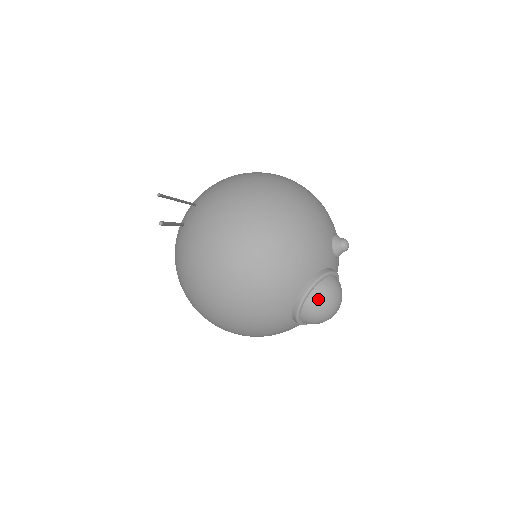
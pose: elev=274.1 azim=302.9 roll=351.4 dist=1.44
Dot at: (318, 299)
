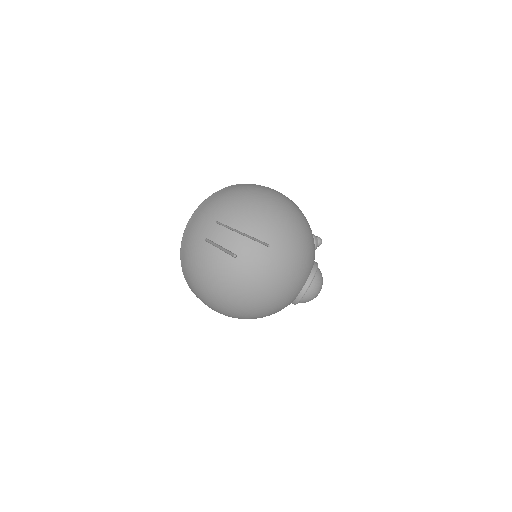
Dot at: (316, 287)
